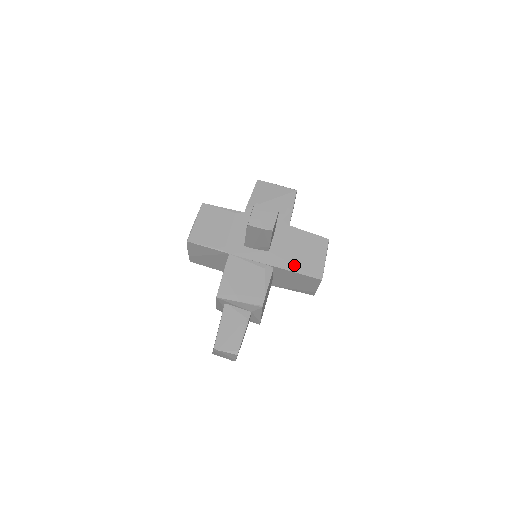
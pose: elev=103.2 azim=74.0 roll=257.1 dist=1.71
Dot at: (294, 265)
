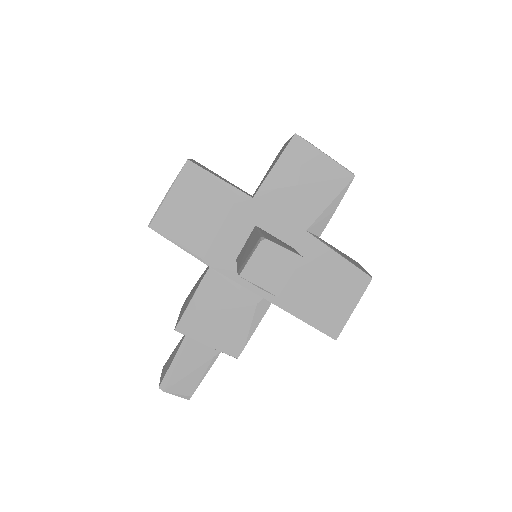
Dot at: (303, 308)
